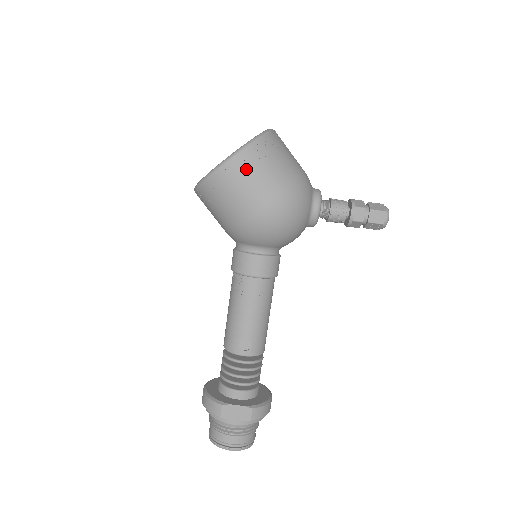
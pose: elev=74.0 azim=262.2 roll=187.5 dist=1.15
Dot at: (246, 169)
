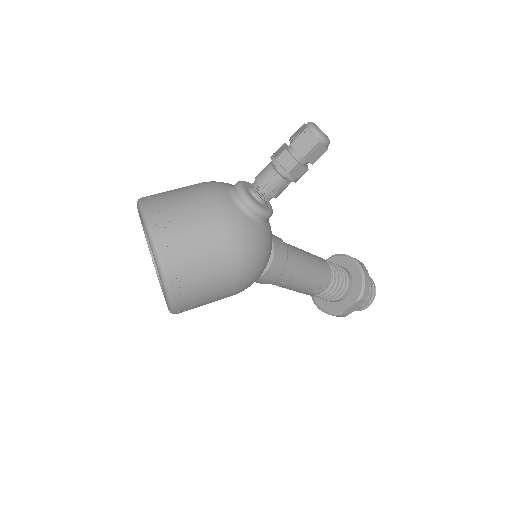
Dot at: (191, 297)
